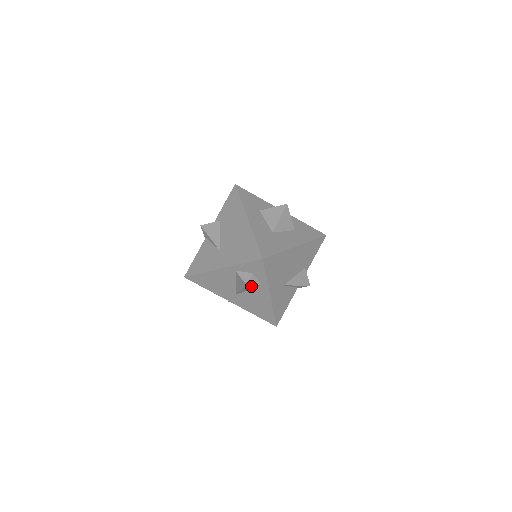
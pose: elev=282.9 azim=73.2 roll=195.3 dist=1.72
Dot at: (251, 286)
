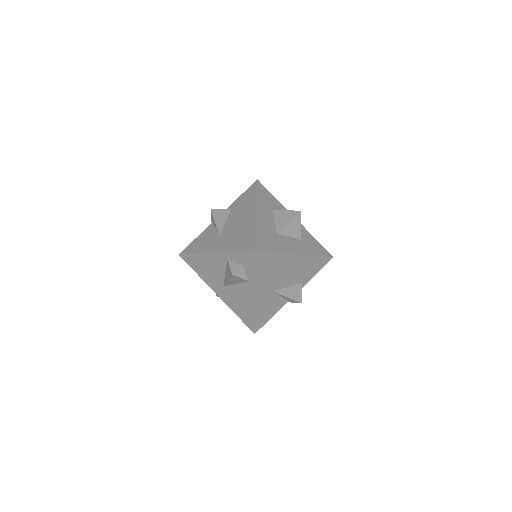
Dot at: (238, 279)
